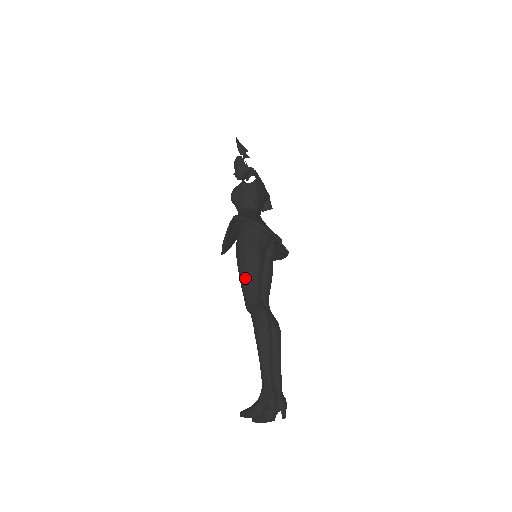
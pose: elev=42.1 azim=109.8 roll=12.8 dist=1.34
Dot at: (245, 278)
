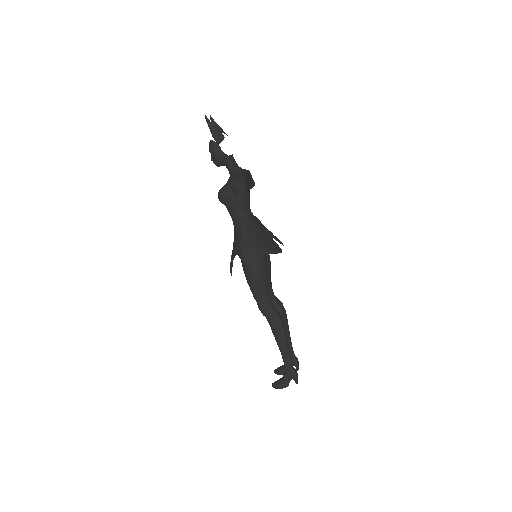
Dot at: (257, 293)
